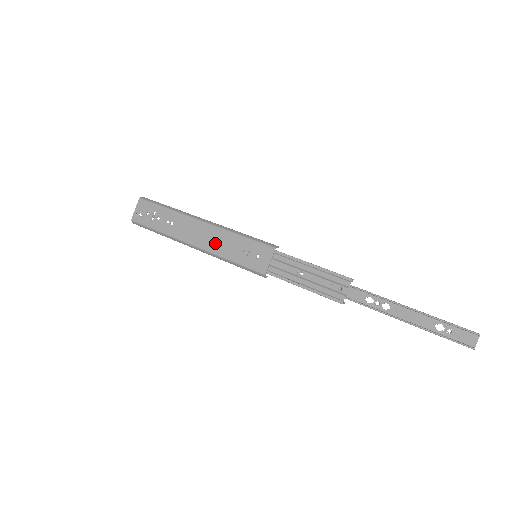
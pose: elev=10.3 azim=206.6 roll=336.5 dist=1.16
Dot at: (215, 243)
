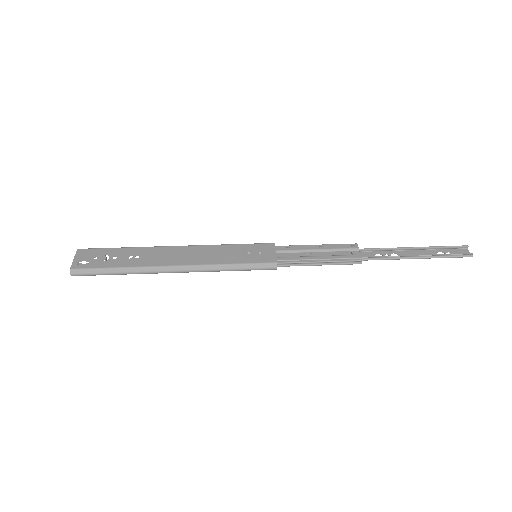
Dot at: (204, 256)
